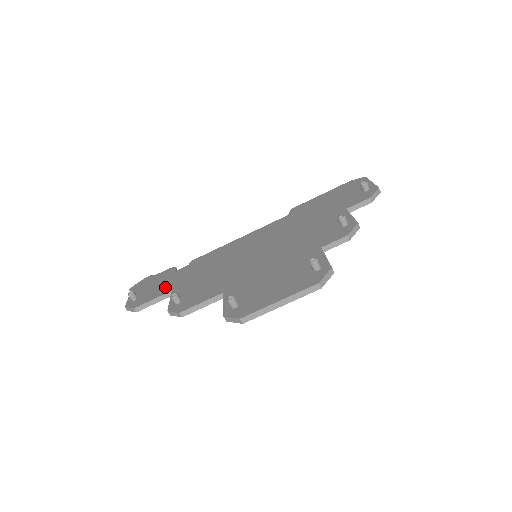
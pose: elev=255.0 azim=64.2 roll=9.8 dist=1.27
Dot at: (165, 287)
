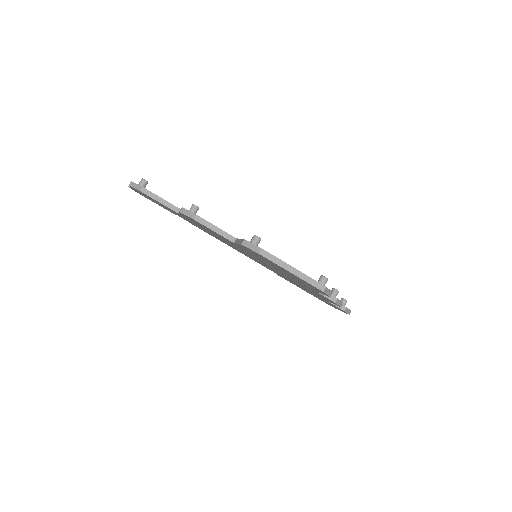
Dot at: occluded
